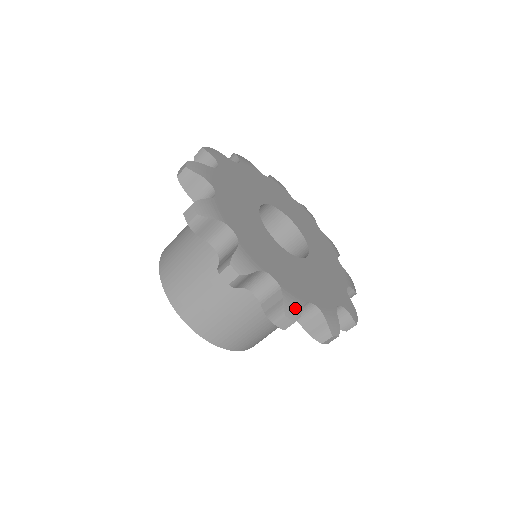
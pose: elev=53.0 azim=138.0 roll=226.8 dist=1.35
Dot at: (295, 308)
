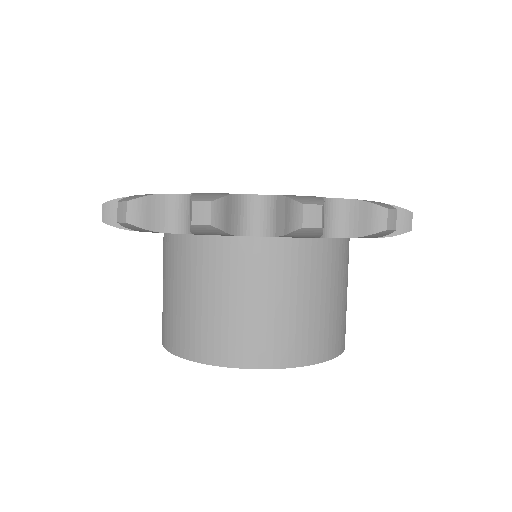
Dot at: (213, 195)
